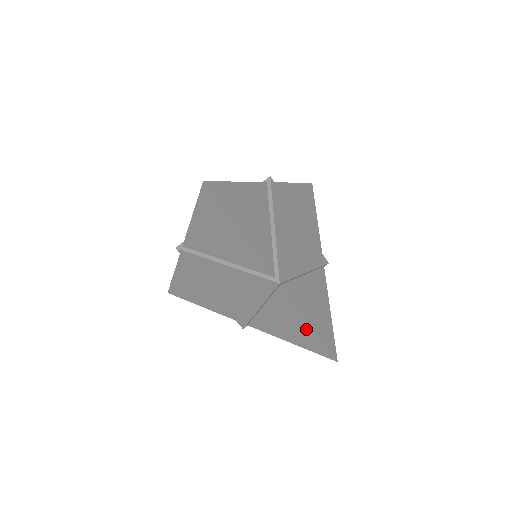
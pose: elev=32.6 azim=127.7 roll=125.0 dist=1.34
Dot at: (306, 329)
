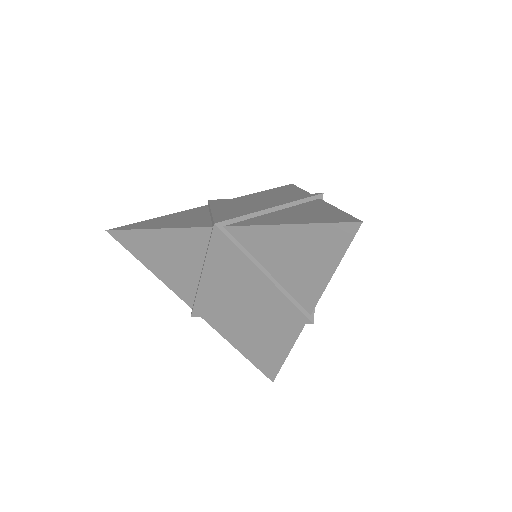
Dot at: (298, 234)
